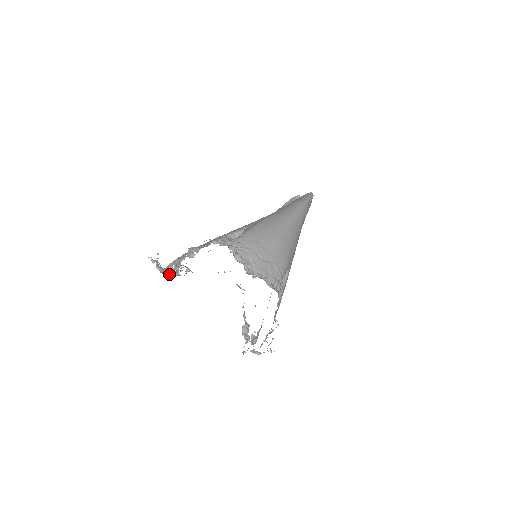
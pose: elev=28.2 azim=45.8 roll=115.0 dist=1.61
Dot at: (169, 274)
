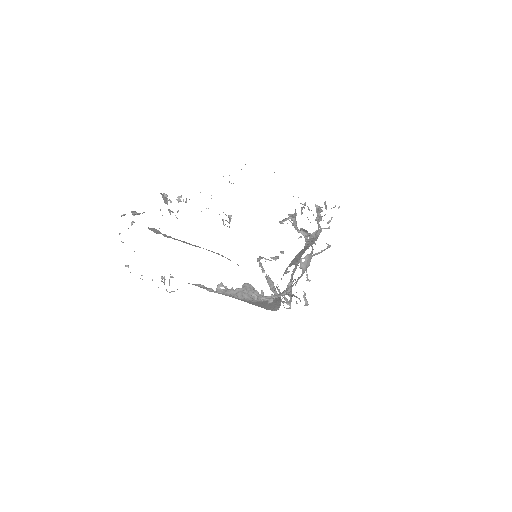
Dot at: occluded
